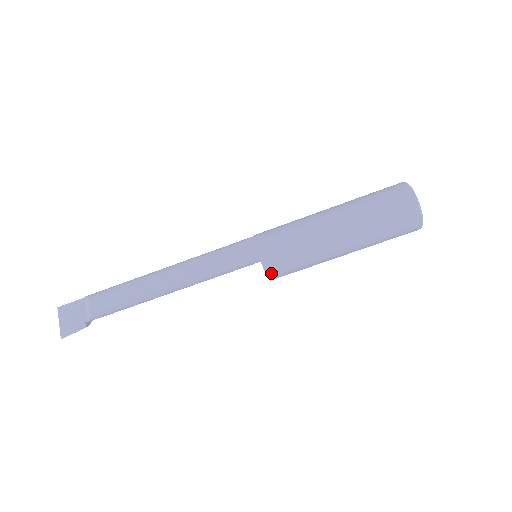
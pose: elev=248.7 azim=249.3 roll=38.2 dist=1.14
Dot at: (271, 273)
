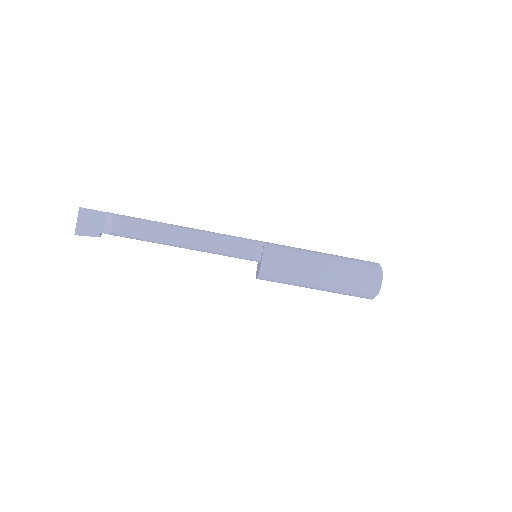
Dot at: (261, 278)
